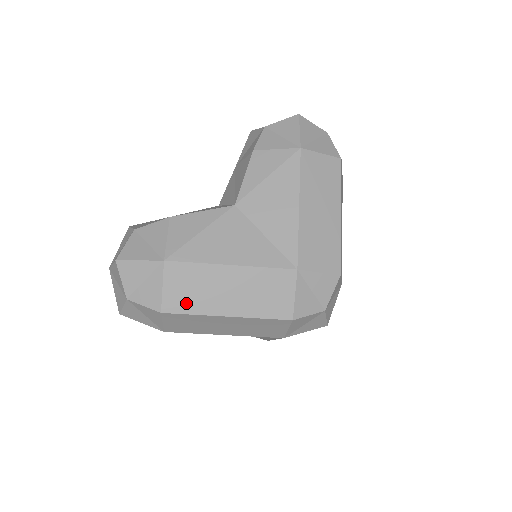
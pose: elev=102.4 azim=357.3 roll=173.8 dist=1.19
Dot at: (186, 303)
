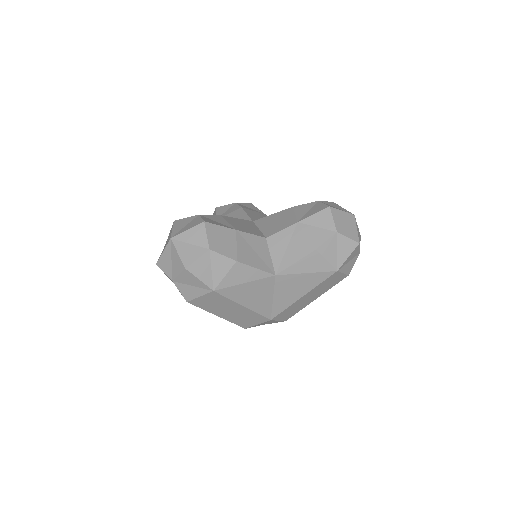
Dot at: (204, 305)
